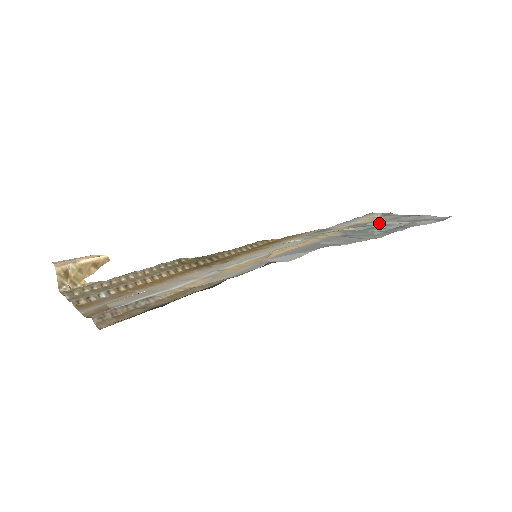
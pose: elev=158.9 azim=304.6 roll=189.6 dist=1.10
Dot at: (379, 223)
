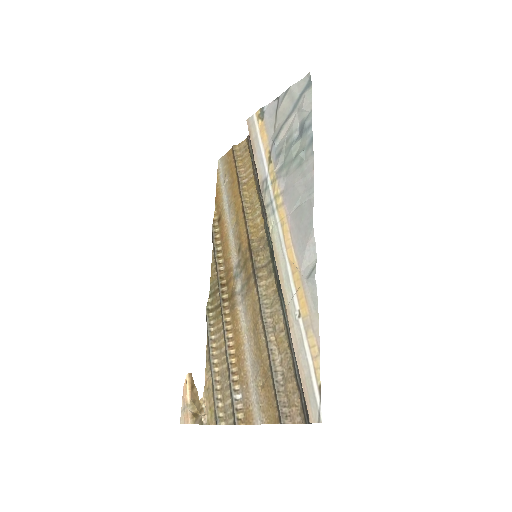
Dot at: (281, 137)
